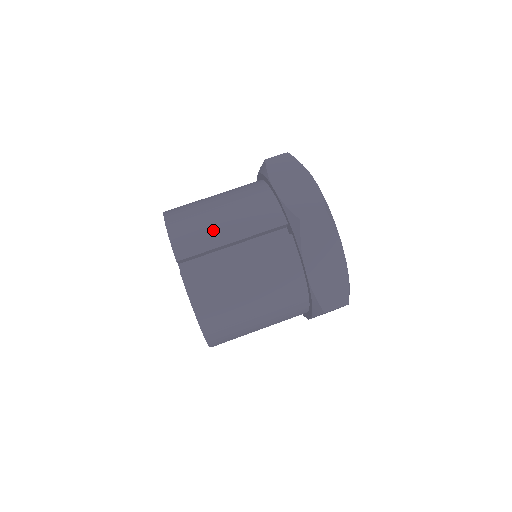
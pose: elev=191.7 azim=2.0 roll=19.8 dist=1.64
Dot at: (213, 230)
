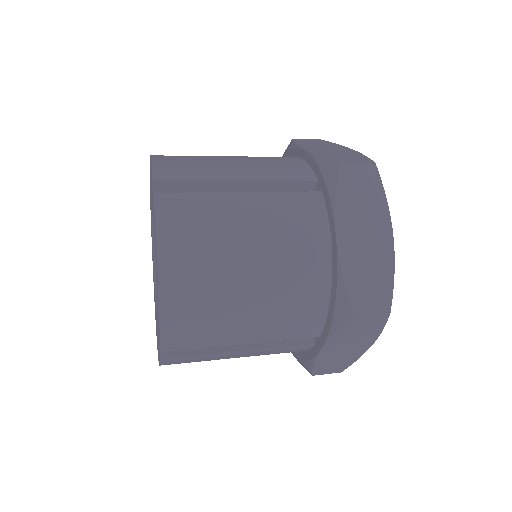
Dot at: (215, 165)
